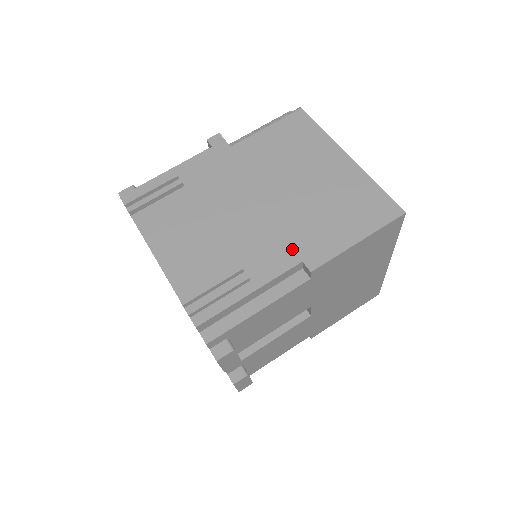
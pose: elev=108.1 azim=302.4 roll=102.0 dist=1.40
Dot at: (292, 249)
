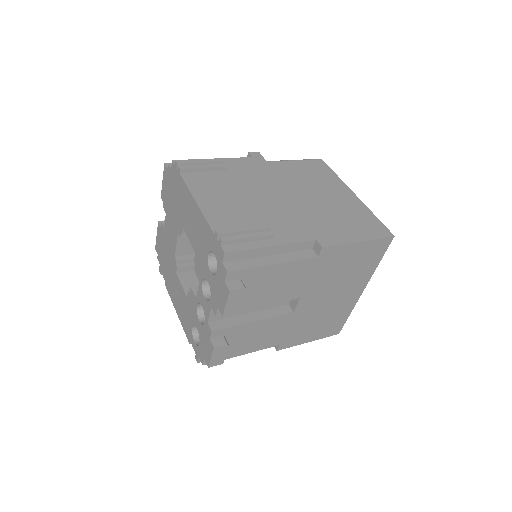
Dot at: (309, 230)
